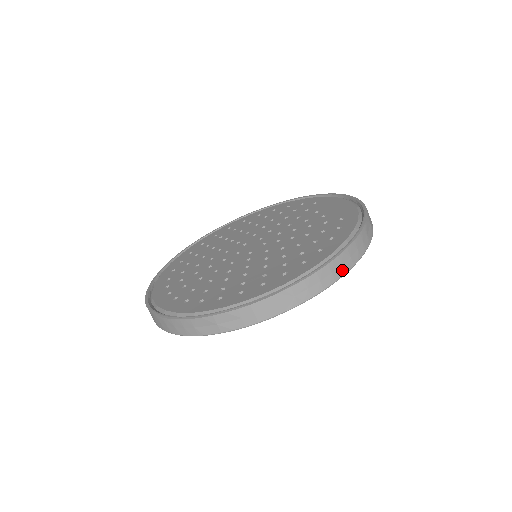
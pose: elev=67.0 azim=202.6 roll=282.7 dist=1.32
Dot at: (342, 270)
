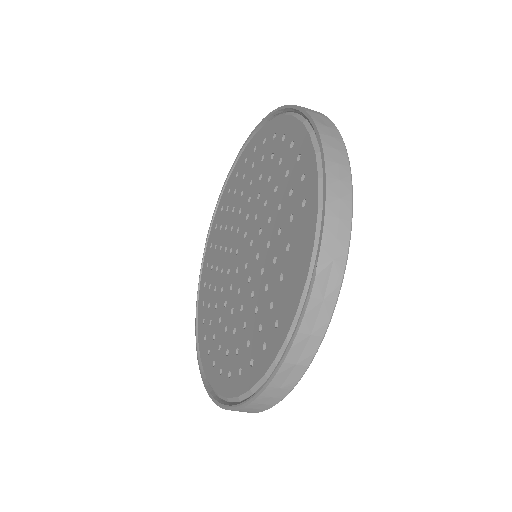
Dot at: (252, 412)
